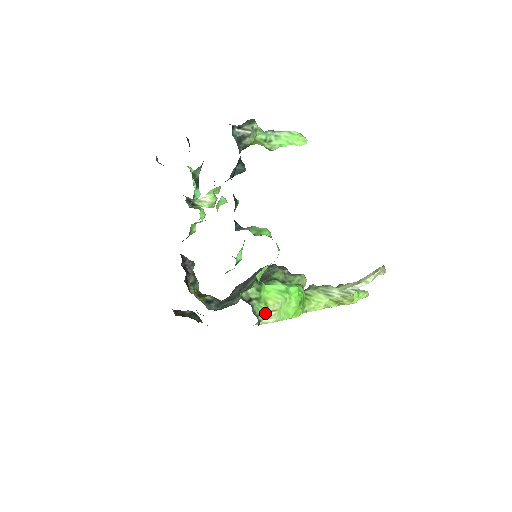
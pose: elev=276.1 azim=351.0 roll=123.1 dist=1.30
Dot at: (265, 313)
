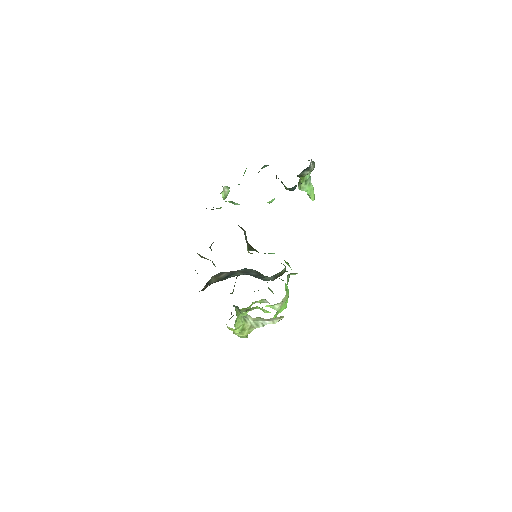
Dot at: (283, 299)
